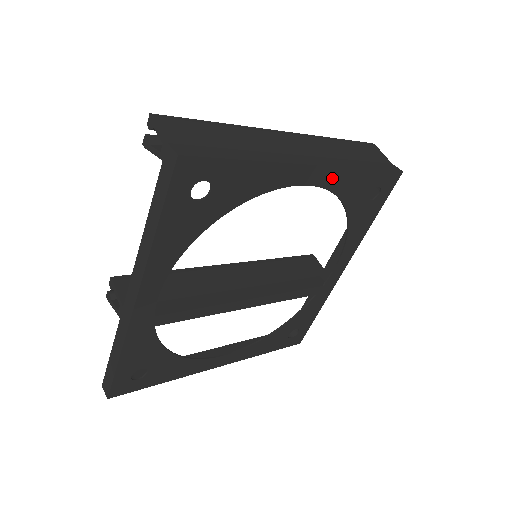
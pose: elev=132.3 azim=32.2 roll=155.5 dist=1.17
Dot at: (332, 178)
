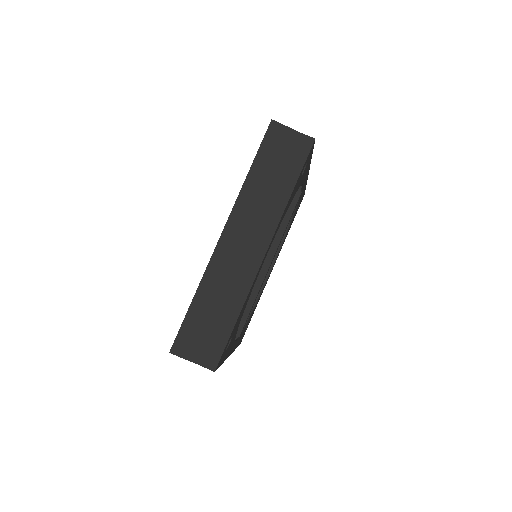
Dot at: (277, 229)
